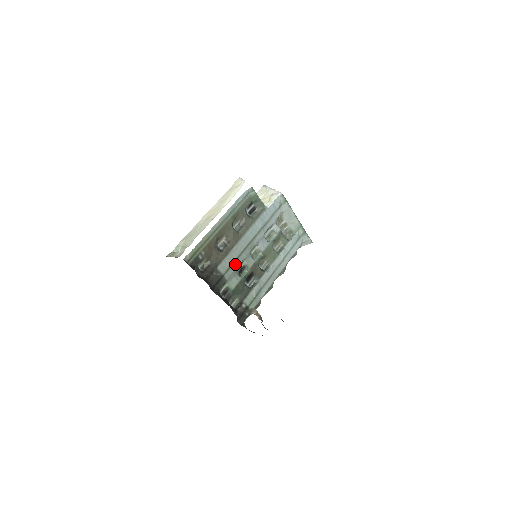
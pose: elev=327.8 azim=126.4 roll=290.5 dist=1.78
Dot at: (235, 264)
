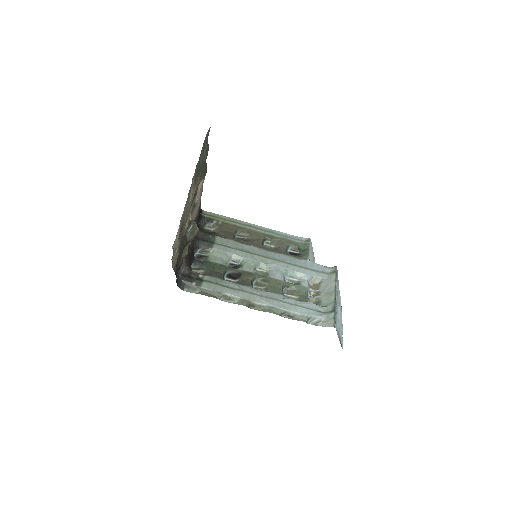
Dot at: (233, 251)
